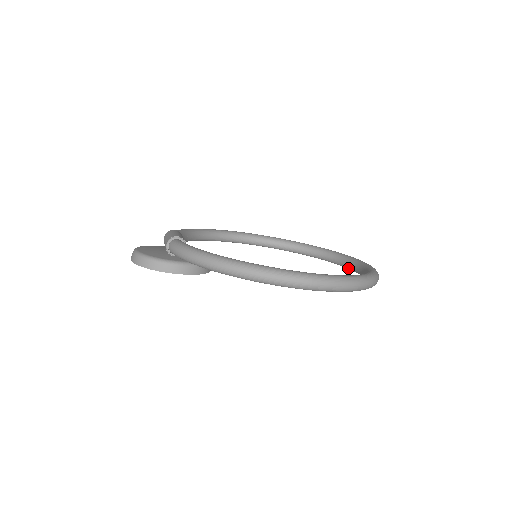
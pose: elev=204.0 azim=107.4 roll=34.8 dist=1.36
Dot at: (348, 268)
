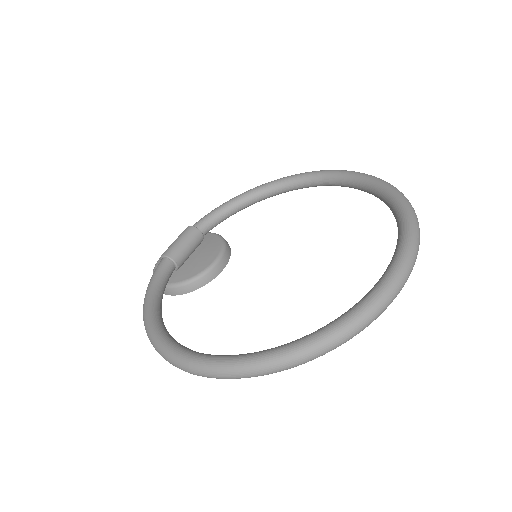
Dot at: occluded
